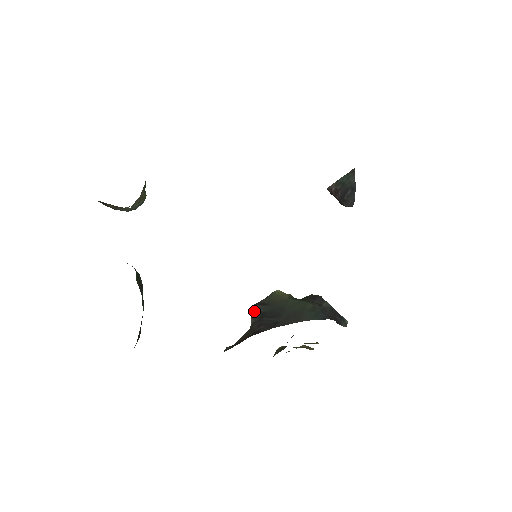
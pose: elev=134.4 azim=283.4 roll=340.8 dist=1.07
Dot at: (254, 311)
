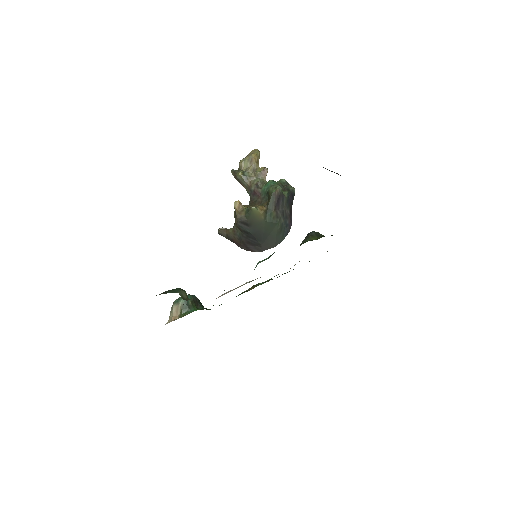
Dot at: (241, 228)
